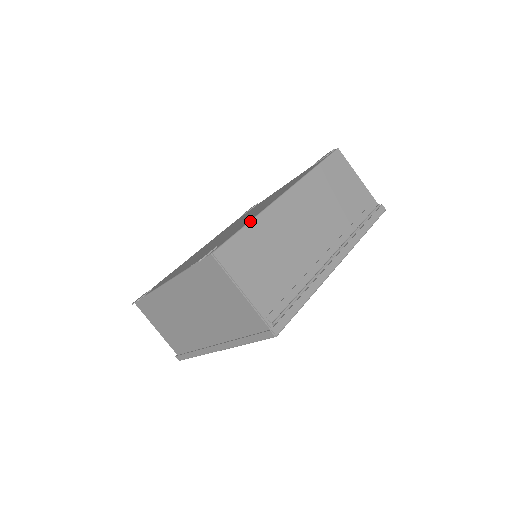
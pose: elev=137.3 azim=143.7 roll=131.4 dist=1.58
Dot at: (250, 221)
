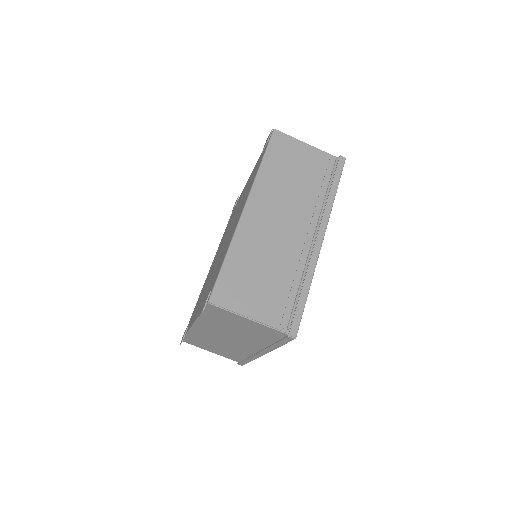
Dot at: (227, 253)
